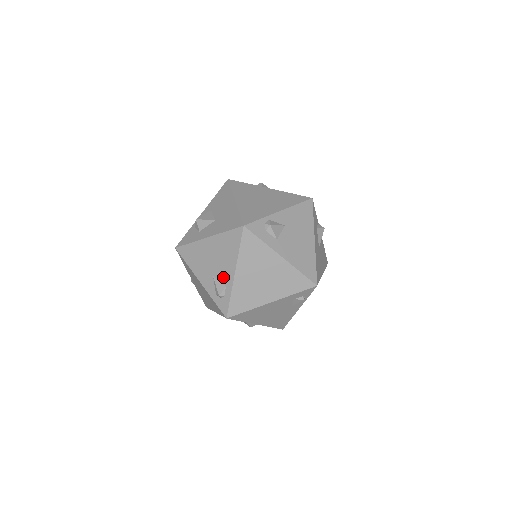
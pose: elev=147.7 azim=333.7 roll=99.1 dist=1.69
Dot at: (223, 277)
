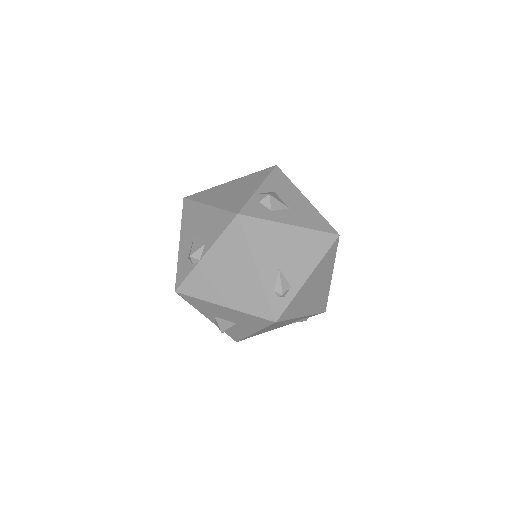
Dot at: (292, 276)
